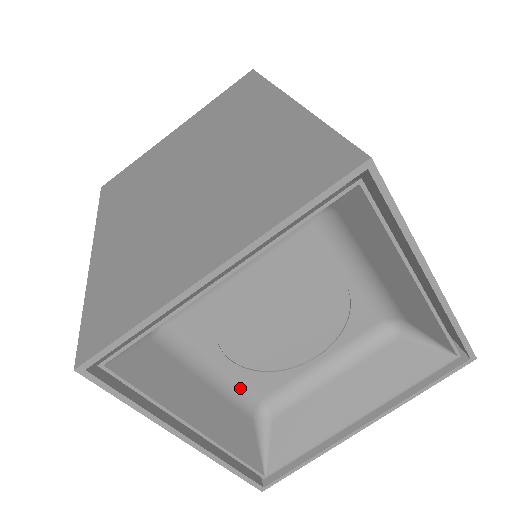
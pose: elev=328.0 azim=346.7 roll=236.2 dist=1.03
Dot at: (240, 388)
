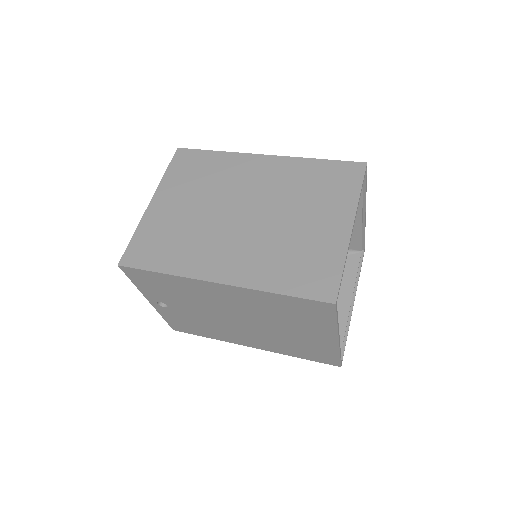
Dot at: occluded
